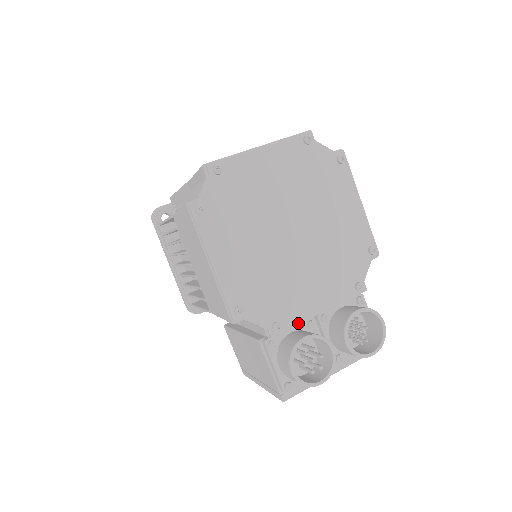
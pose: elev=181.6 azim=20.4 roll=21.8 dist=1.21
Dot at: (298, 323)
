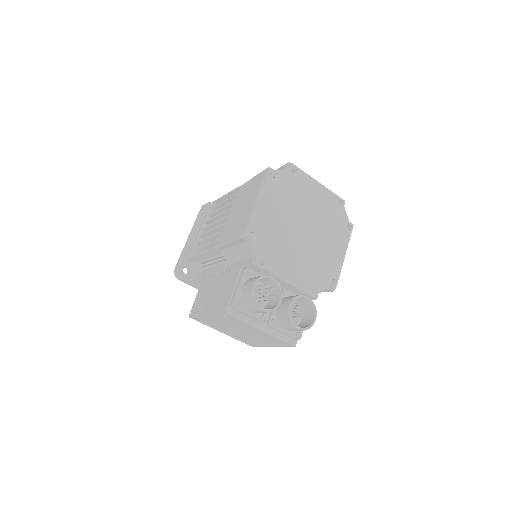
Dot at: (273, 272)
